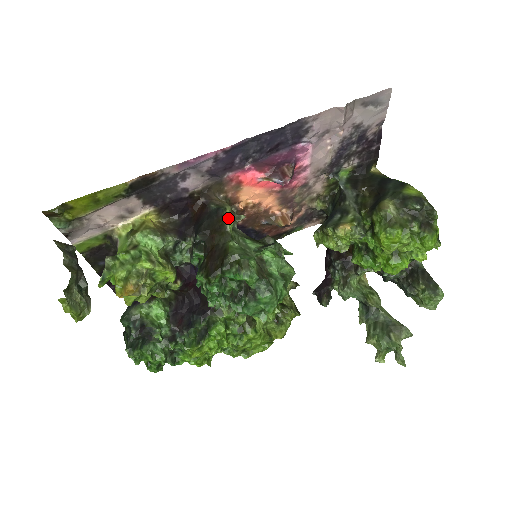
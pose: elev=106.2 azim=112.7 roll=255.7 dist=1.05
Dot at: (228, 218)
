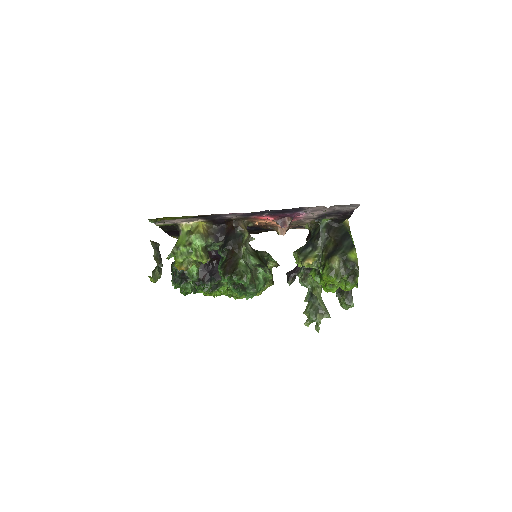
Dot at: (245, 240)
